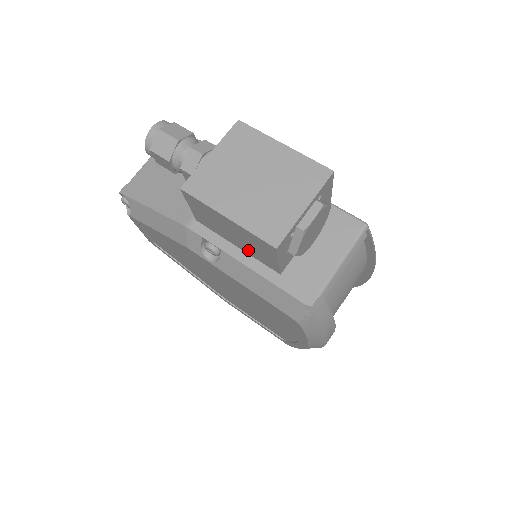
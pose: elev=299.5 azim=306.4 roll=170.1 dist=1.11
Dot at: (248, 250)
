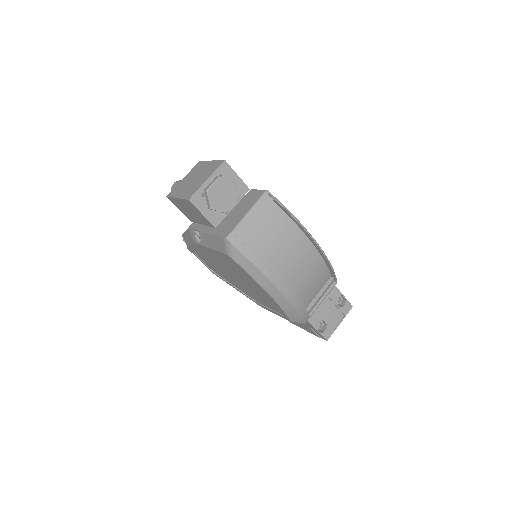
Dot at: (202, 221)
